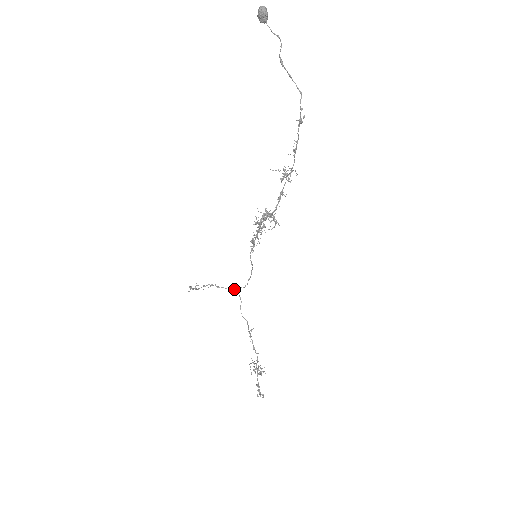
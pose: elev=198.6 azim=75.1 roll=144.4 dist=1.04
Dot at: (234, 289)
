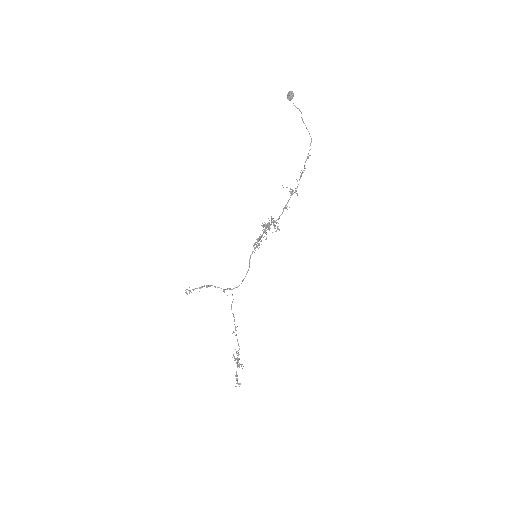
Dot at: (229, 289)
